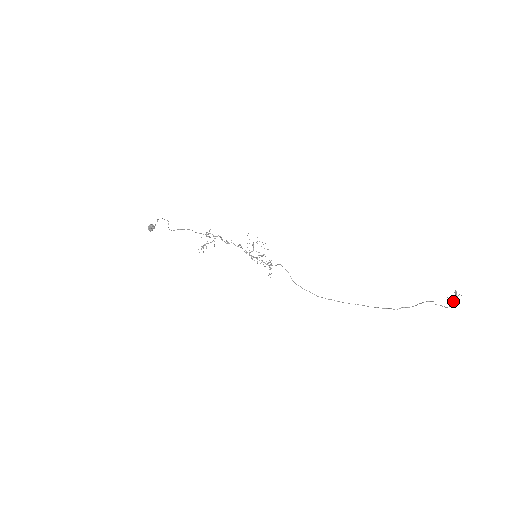
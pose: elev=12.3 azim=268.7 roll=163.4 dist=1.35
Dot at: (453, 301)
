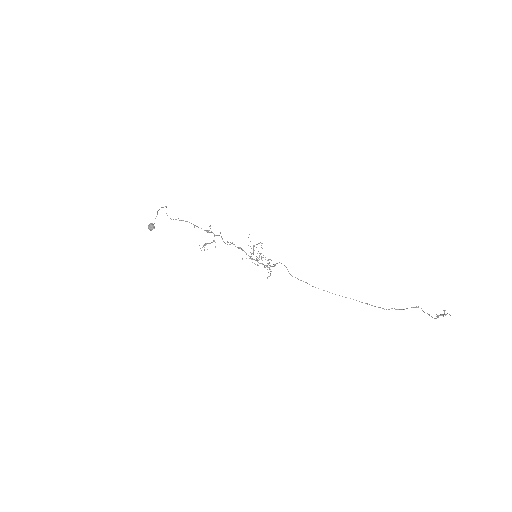
Dot at: (441, 314)
